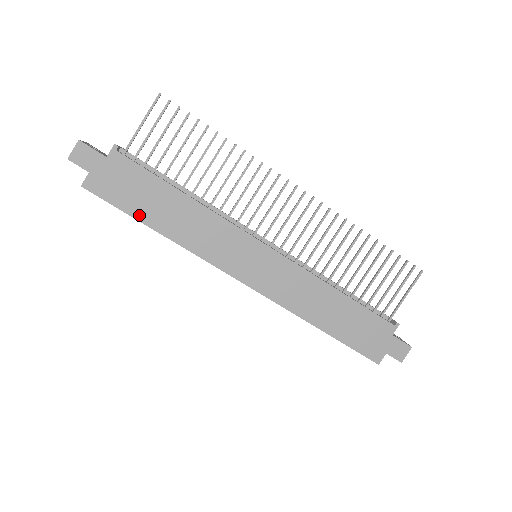
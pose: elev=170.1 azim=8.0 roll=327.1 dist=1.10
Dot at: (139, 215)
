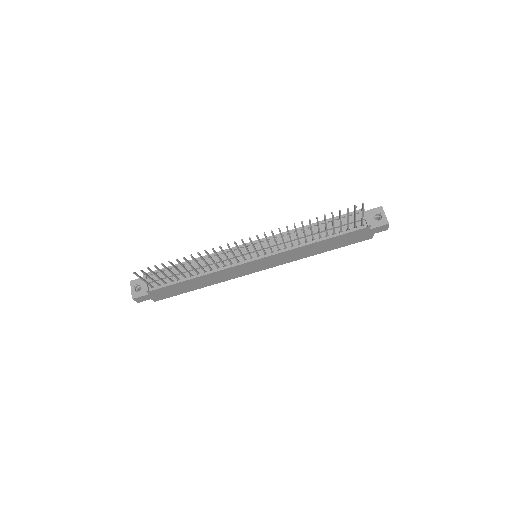
Dot at: (188, 291)
